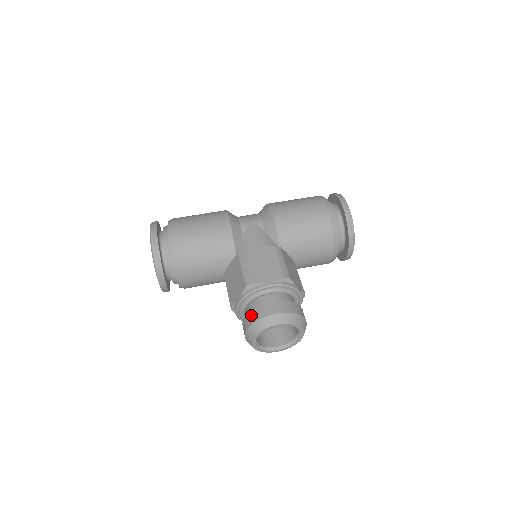
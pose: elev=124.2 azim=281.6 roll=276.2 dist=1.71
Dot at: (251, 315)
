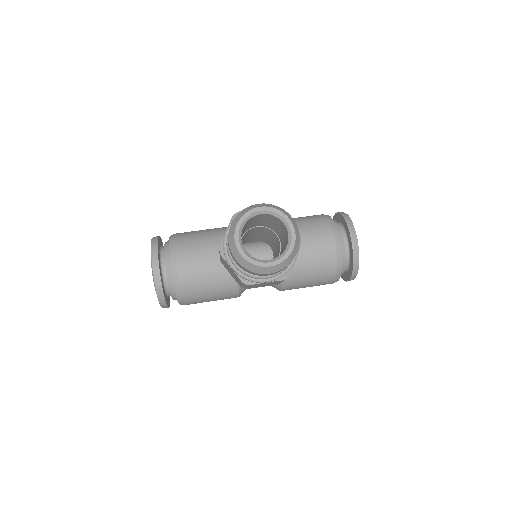
Dot at: occluded
